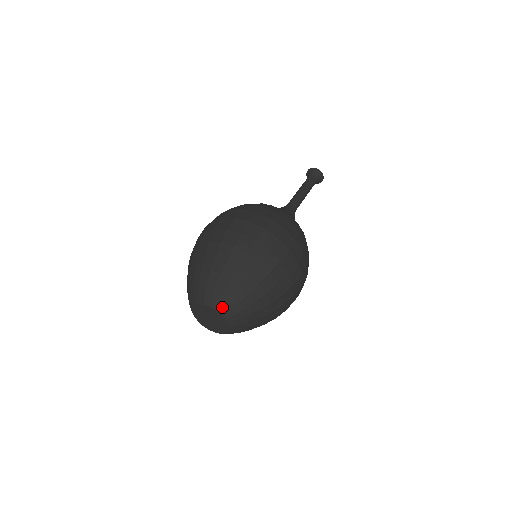
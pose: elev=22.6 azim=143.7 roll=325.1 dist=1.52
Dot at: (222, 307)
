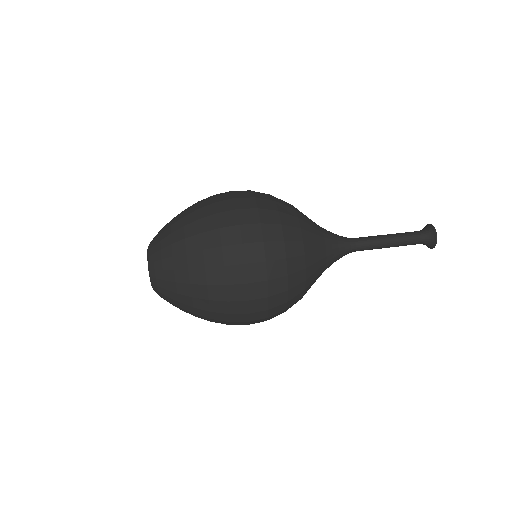
Dot at: (151, 249)
